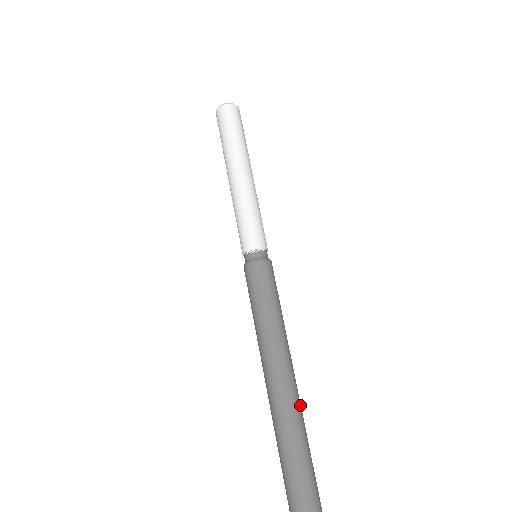
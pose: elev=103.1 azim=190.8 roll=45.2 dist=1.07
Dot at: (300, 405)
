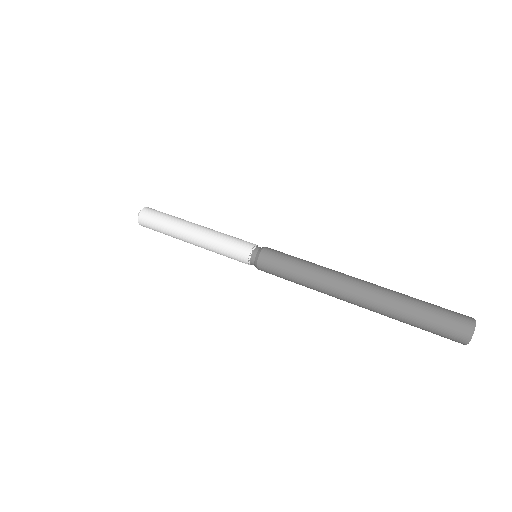
Dot at: (381, 287)
